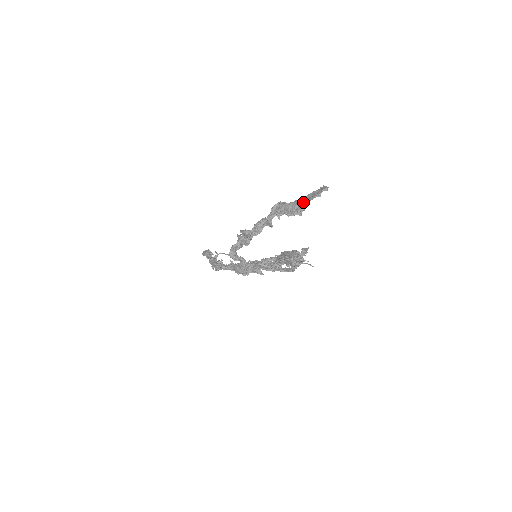
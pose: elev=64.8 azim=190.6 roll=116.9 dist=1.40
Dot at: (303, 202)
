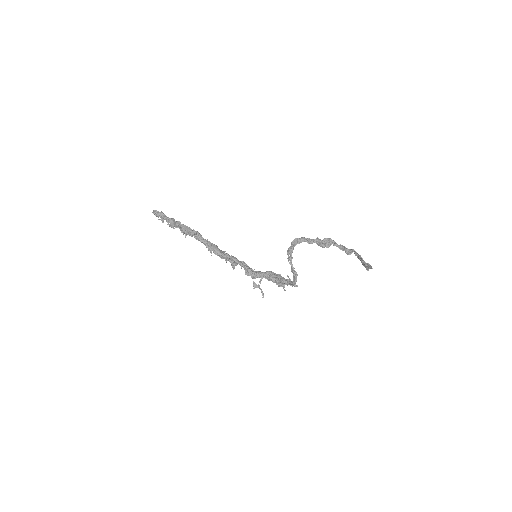
Dot at: (368, 263)
